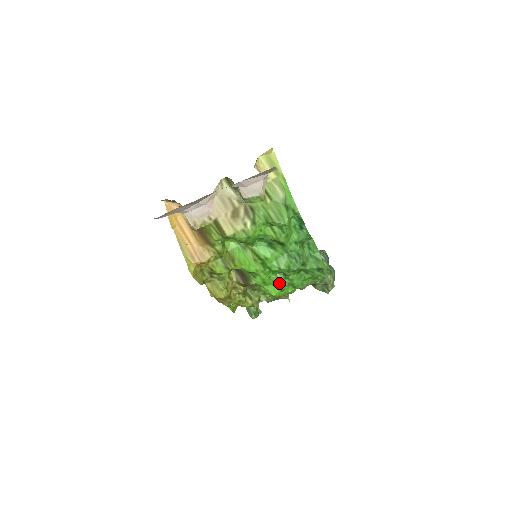
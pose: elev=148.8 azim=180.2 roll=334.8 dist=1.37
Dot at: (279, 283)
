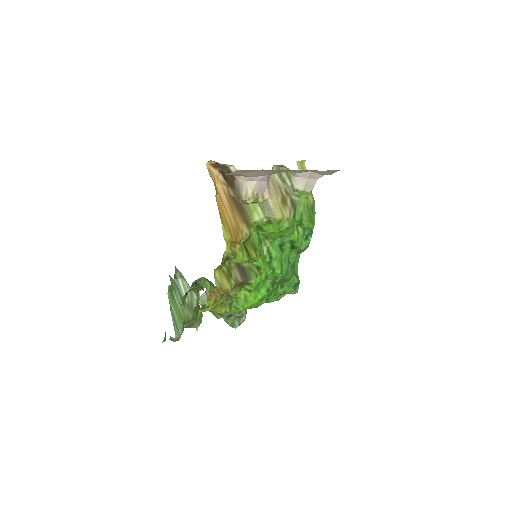
Dot at: (266, 290)
